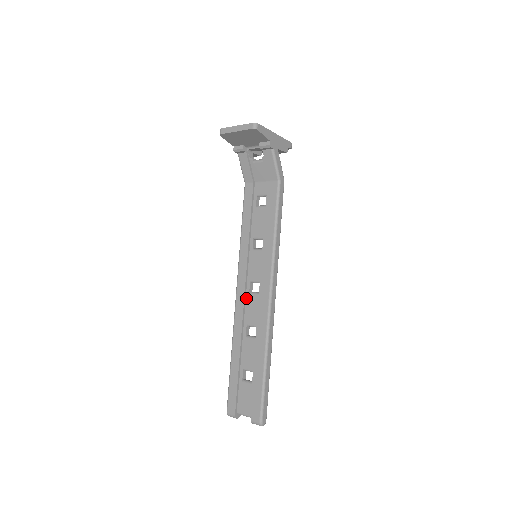
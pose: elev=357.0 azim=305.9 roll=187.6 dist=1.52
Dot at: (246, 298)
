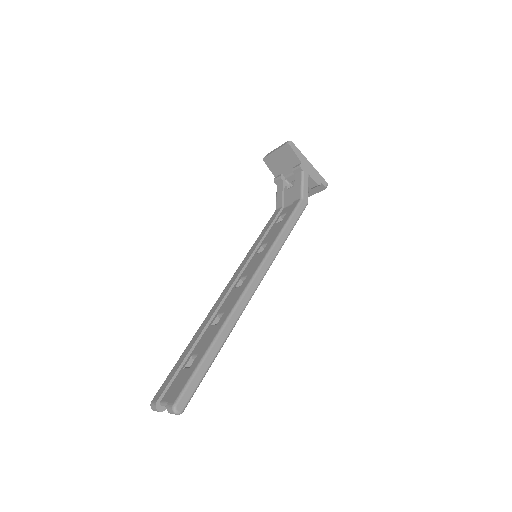
Dot at: (230, 292)
